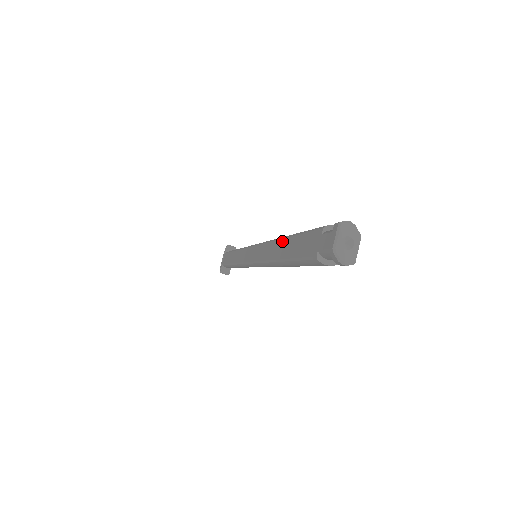
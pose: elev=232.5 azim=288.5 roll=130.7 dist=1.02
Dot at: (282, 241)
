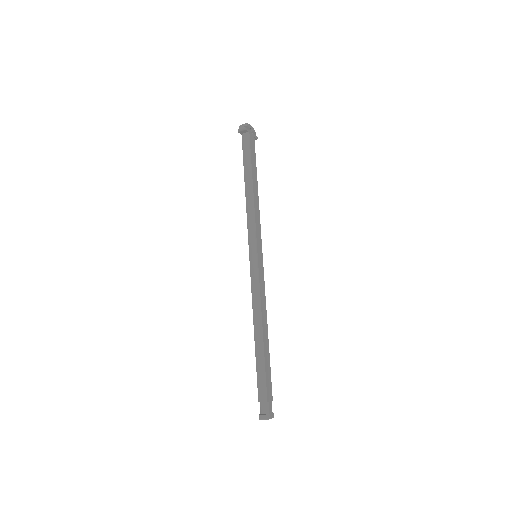
Dot at: (255, 340)
